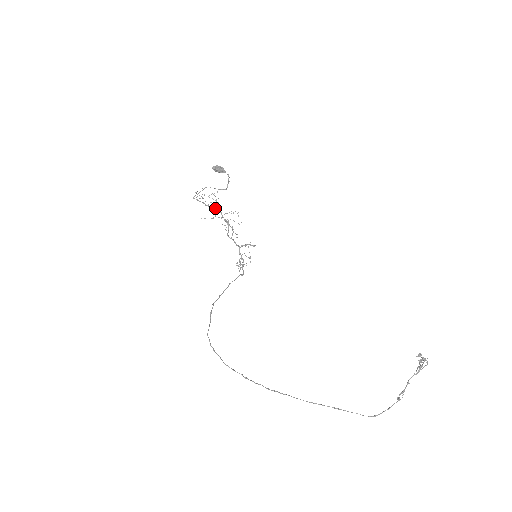
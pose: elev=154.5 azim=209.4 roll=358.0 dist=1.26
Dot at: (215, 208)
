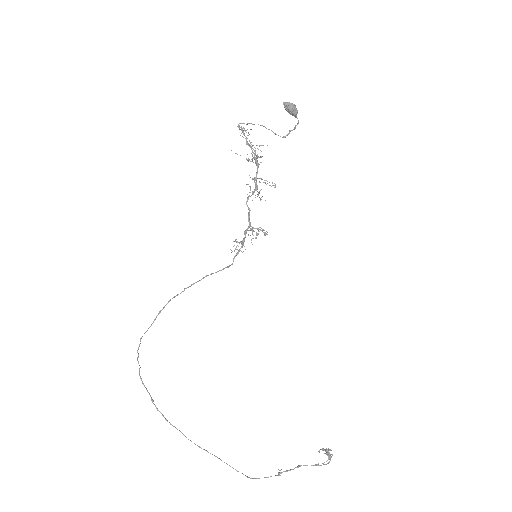
Dot at: (255, 155)
